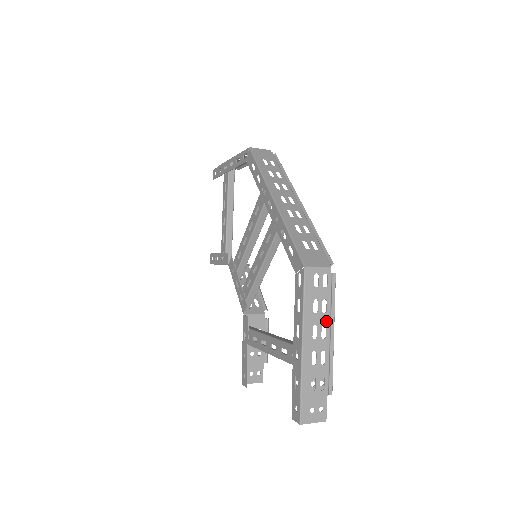
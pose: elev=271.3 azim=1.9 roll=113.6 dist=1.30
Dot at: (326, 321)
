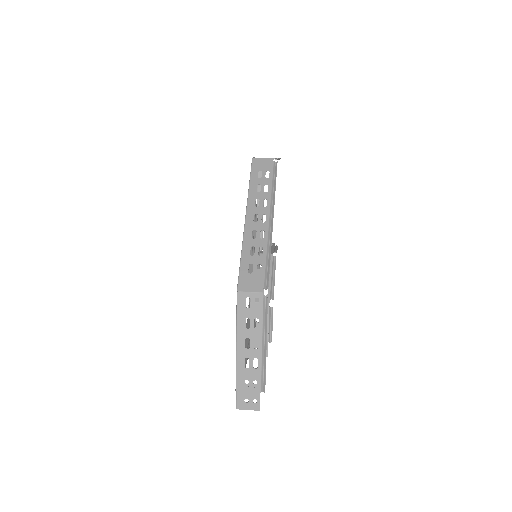
Dot at: (258, 335)
